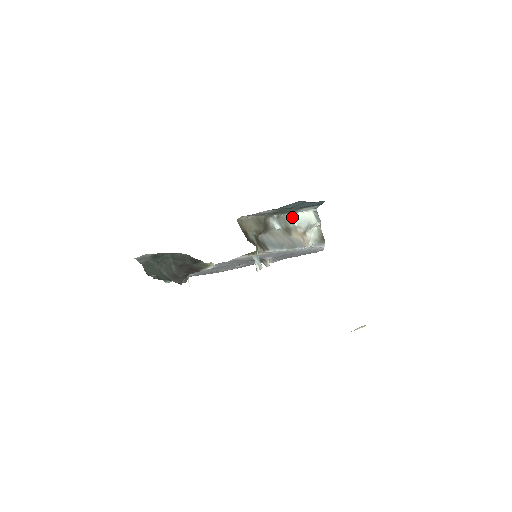
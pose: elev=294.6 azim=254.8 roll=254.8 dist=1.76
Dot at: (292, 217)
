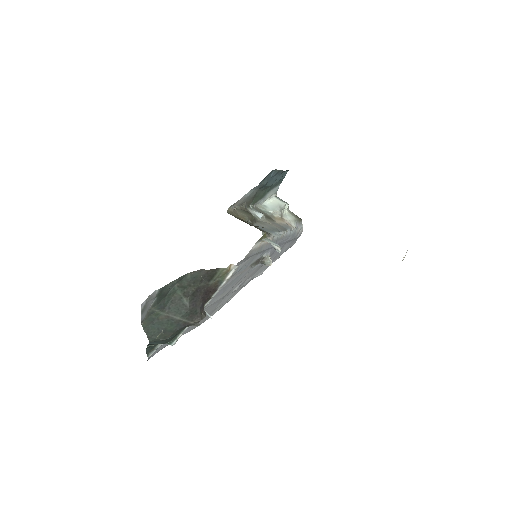
Dot at: (262, 207)
